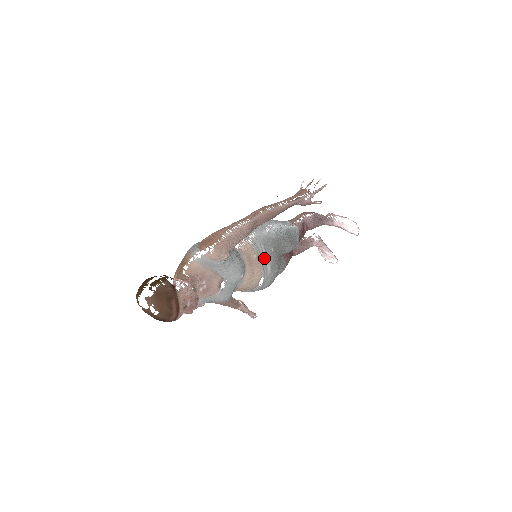
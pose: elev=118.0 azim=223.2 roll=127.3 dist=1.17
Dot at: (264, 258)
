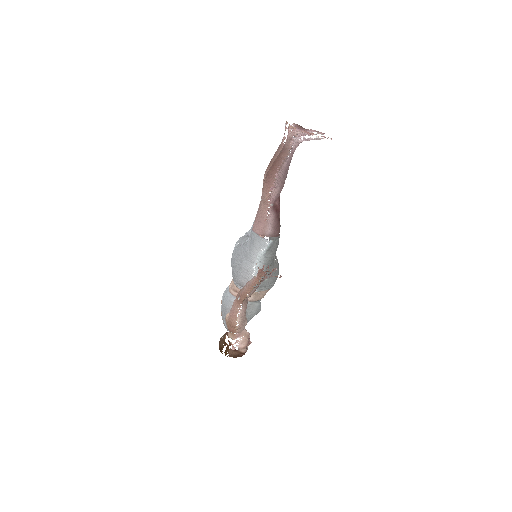
Dot at: (265, 287)
